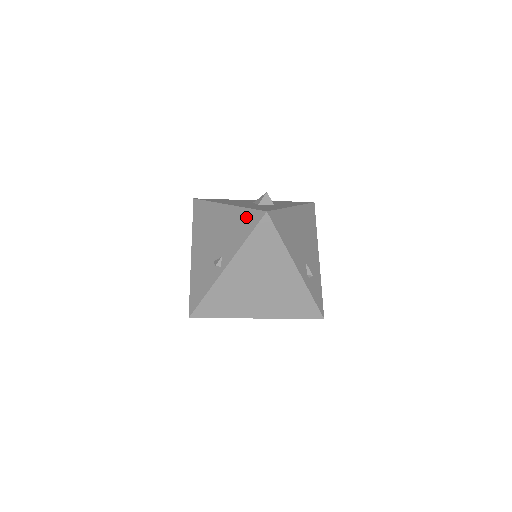
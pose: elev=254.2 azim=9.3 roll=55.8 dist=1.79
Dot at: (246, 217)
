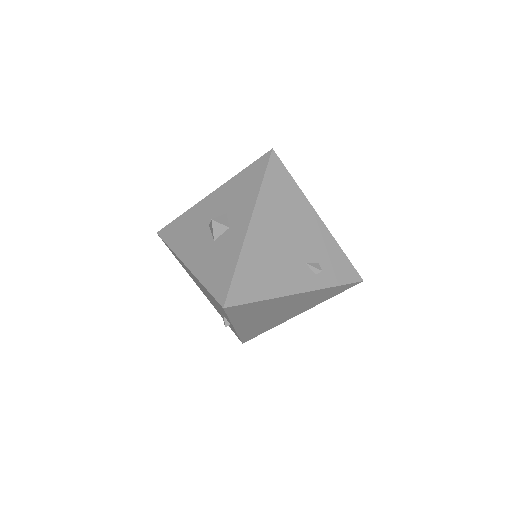
Dot at: occluded
